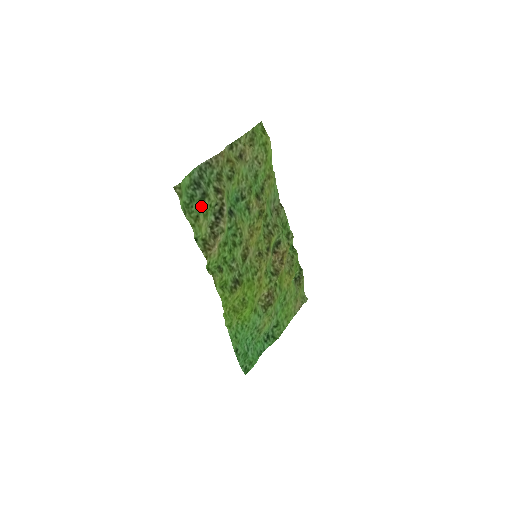
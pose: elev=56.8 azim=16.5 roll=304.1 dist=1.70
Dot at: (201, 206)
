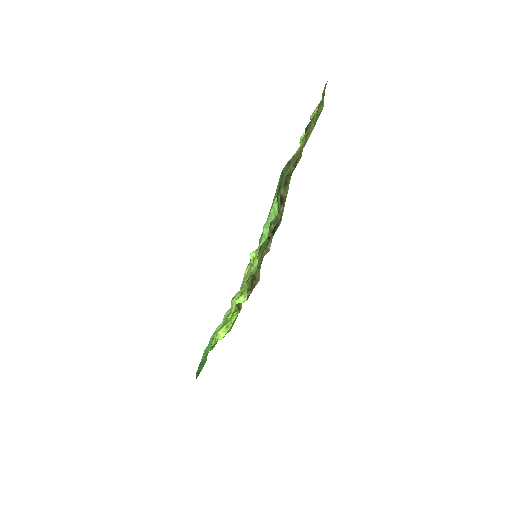
Dot at: occluded
